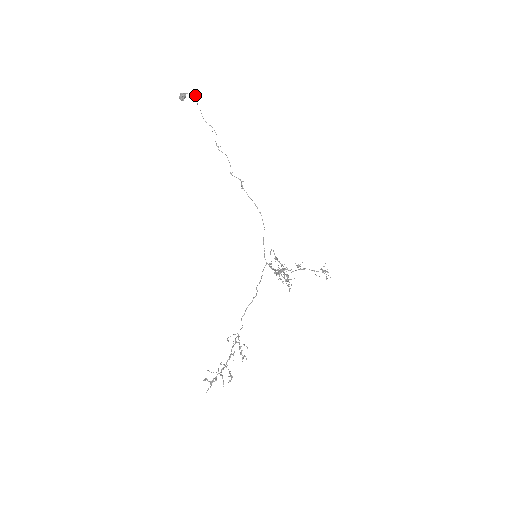
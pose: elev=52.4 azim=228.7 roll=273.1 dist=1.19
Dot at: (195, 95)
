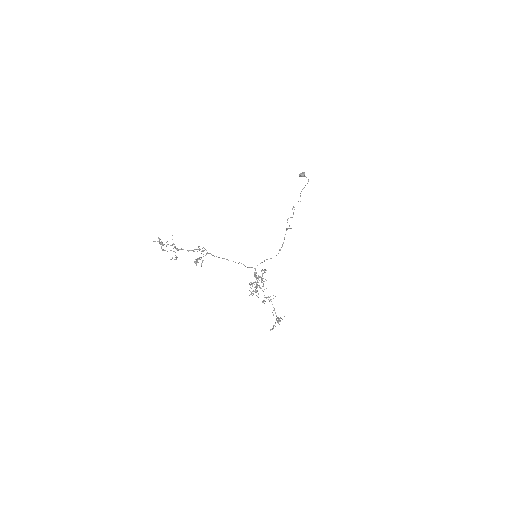
Dot at: occluded
